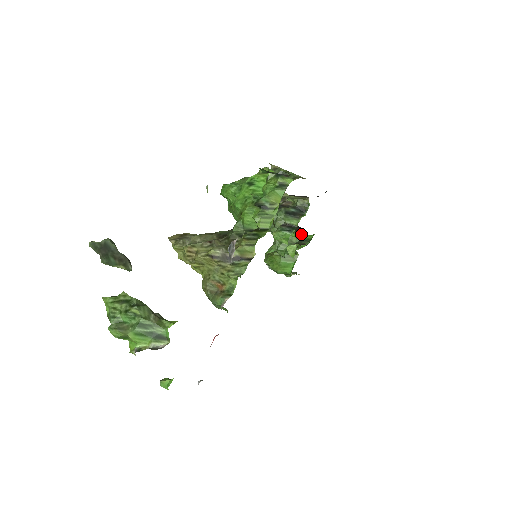
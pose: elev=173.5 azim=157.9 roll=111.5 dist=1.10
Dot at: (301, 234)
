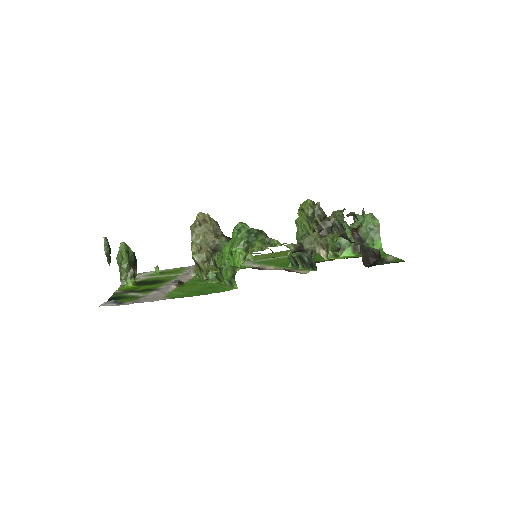
Dot at: occluded
